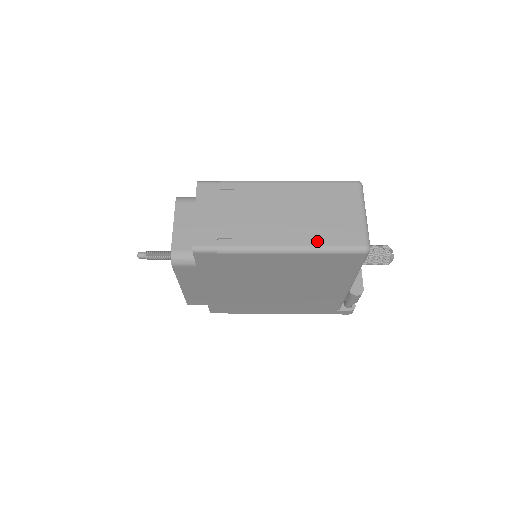
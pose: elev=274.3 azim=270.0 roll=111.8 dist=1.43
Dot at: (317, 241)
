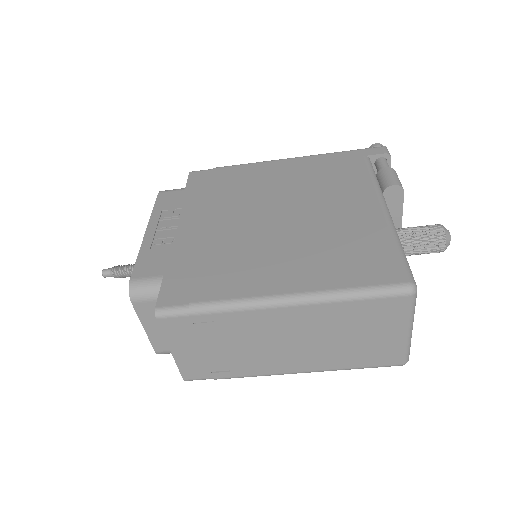
Dot at: (339, 366)
